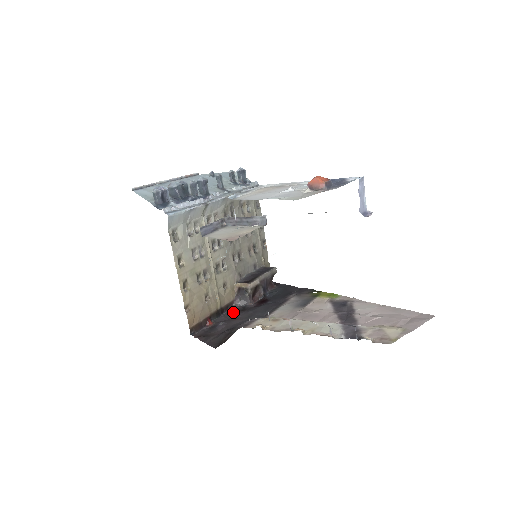
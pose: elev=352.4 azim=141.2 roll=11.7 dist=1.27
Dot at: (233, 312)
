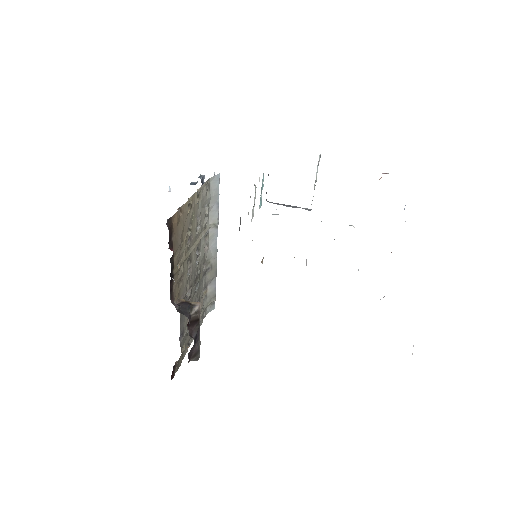
Dot at: occluded
